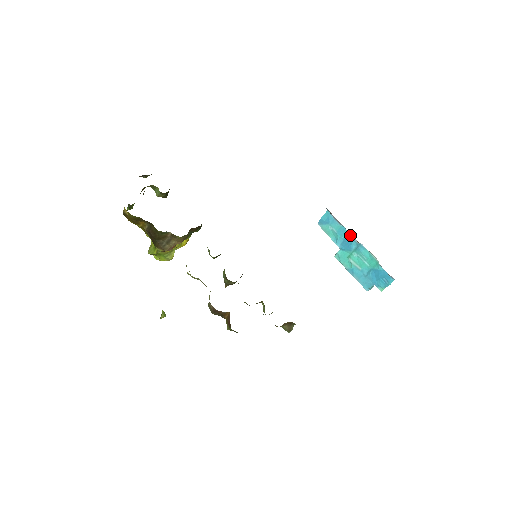
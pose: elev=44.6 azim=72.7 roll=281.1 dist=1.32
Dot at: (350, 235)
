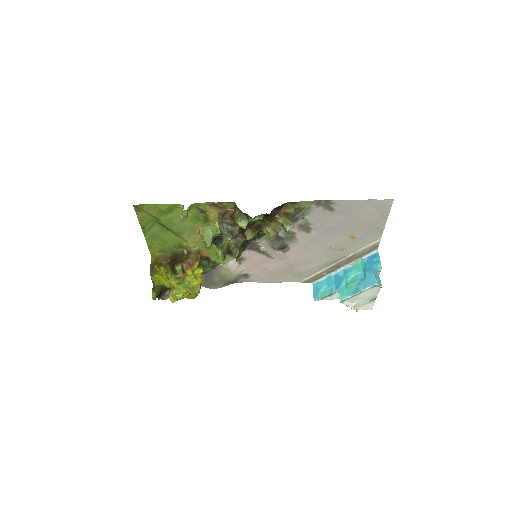
Dot at: (334, 274)
